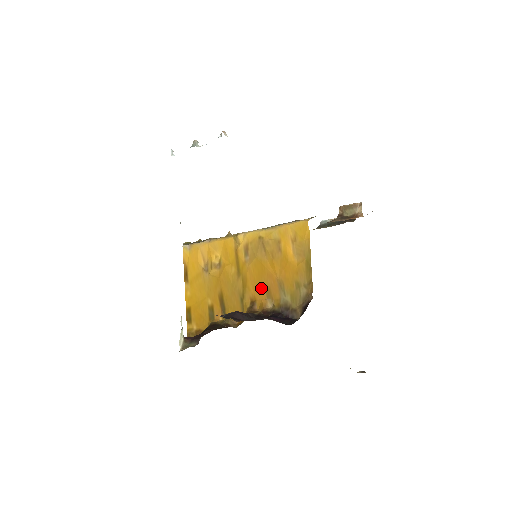
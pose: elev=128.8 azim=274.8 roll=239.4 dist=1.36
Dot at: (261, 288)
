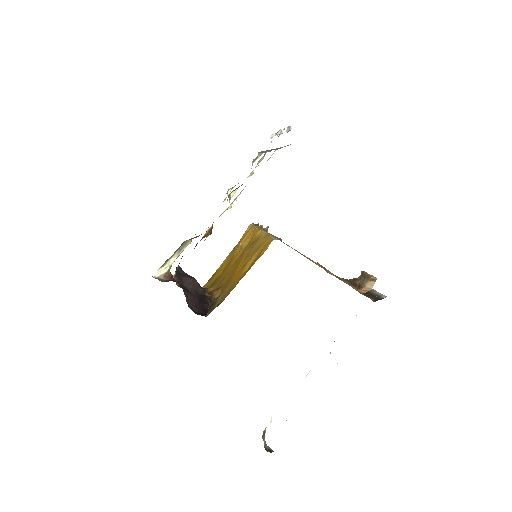
Dot at: (228, 279)
